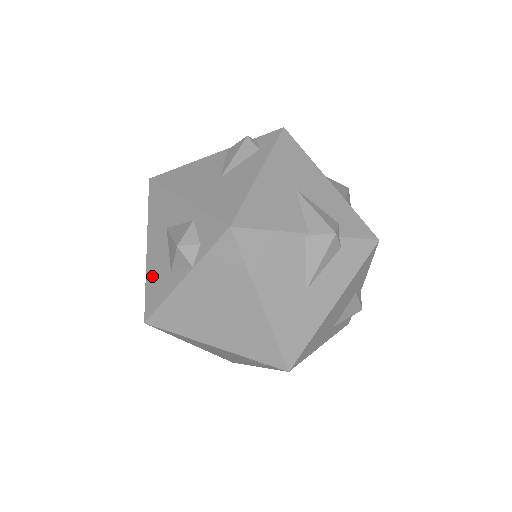
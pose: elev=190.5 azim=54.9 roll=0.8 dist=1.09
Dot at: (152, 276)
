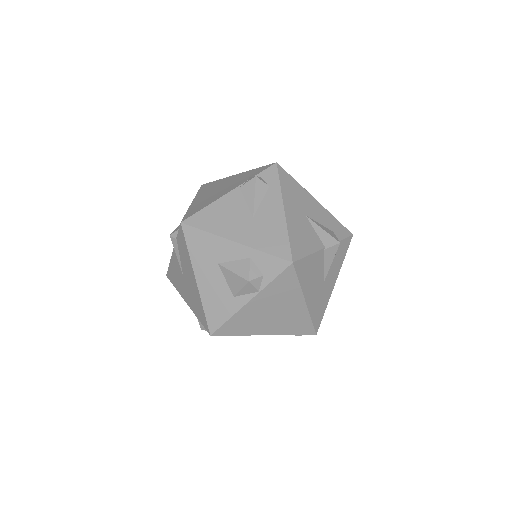
Dot at: (210, 301)
